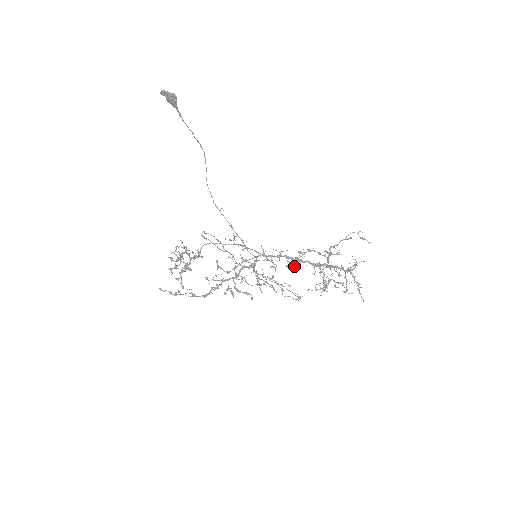
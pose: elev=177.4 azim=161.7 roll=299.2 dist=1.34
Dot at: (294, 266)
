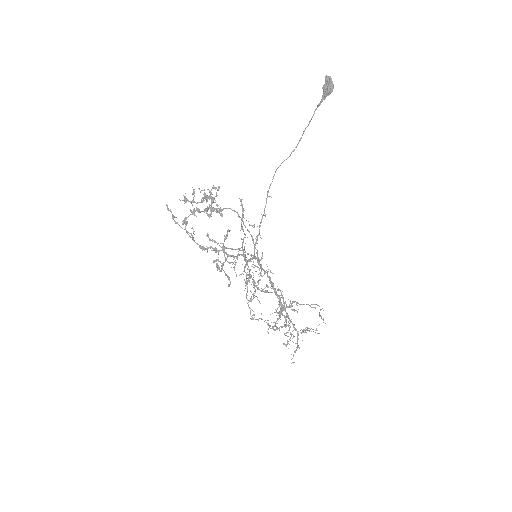
Dot at: (266, 290)
